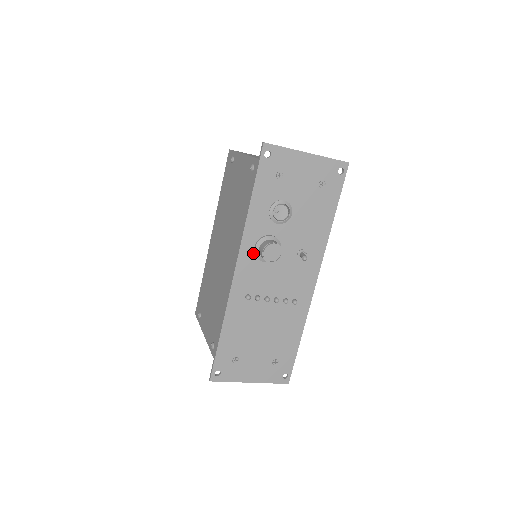
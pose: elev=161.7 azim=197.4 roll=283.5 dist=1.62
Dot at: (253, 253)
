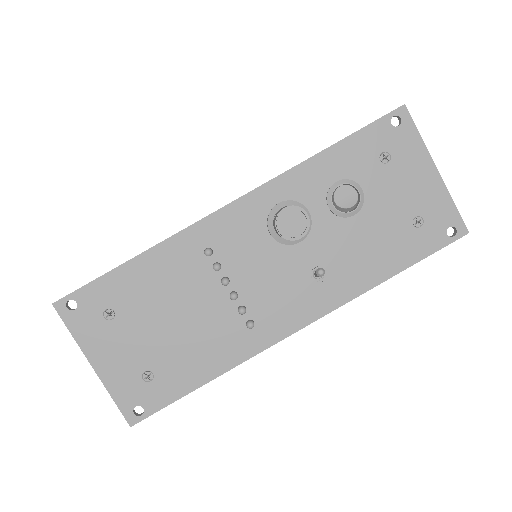
Dot at: (269, 208)
